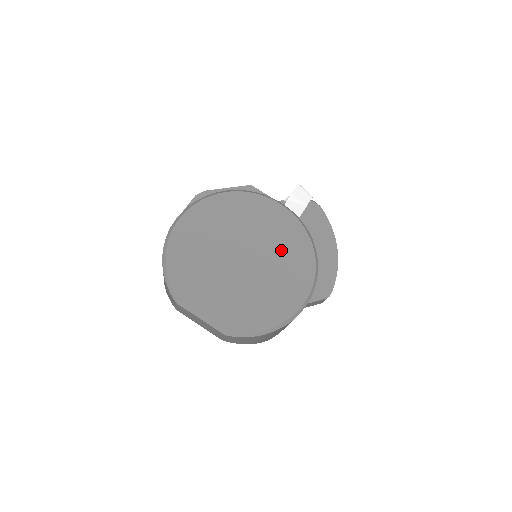
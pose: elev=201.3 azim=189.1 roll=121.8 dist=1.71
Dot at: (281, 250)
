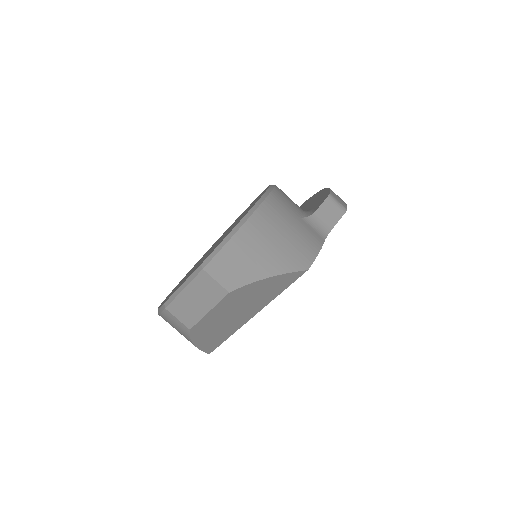
Dot at: occluded
